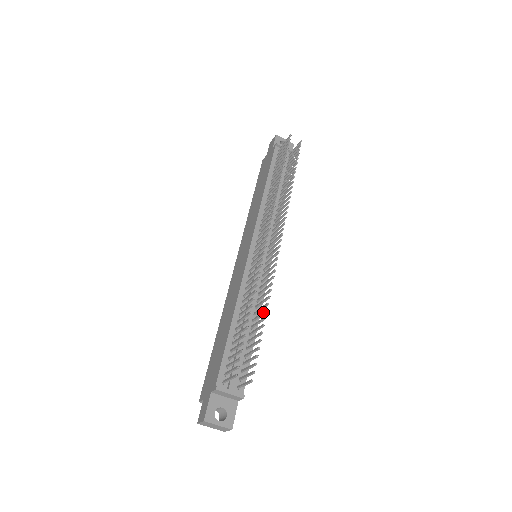
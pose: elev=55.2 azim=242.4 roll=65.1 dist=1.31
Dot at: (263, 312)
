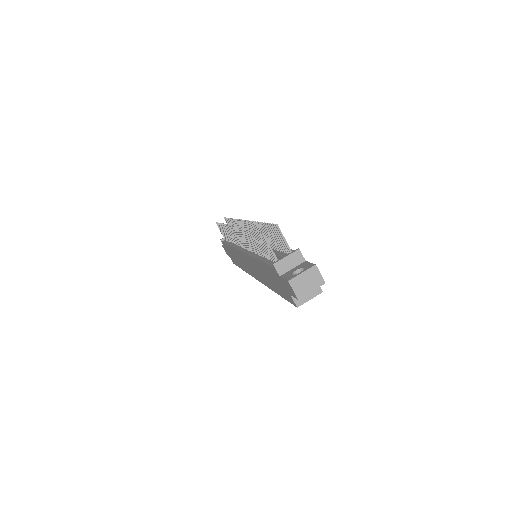
Dot at: (260, 227)
